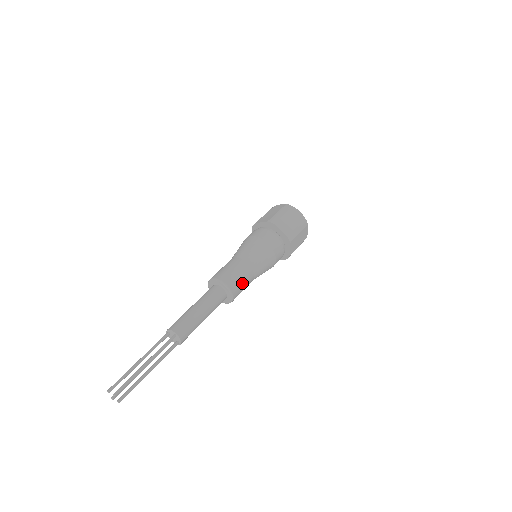
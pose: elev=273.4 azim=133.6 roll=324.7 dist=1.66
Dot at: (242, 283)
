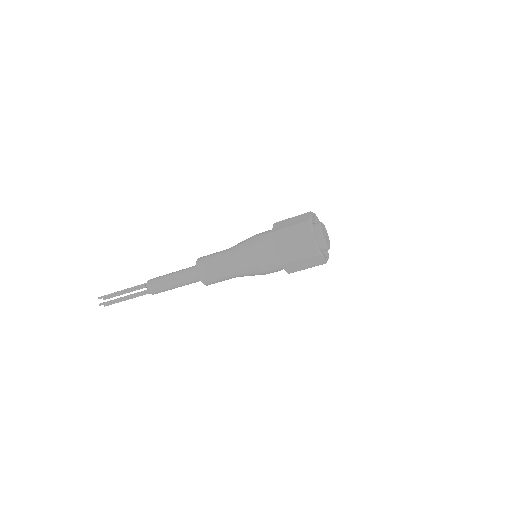
Dot at: (210, 264)
